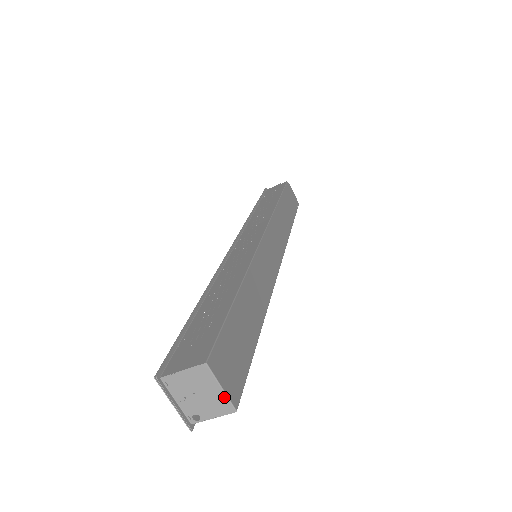
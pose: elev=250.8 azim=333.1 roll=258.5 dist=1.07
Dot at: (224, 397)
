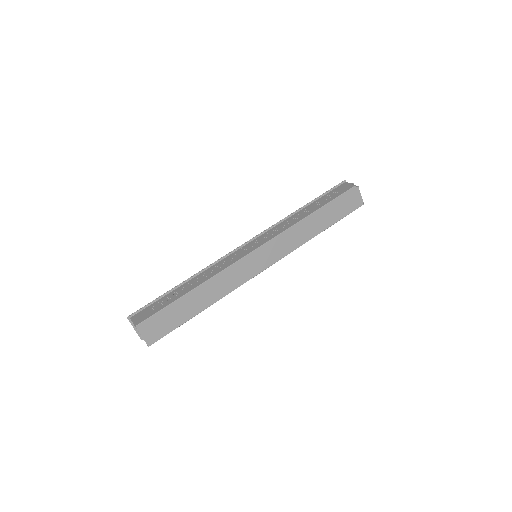
Dot at: (144, 340)
